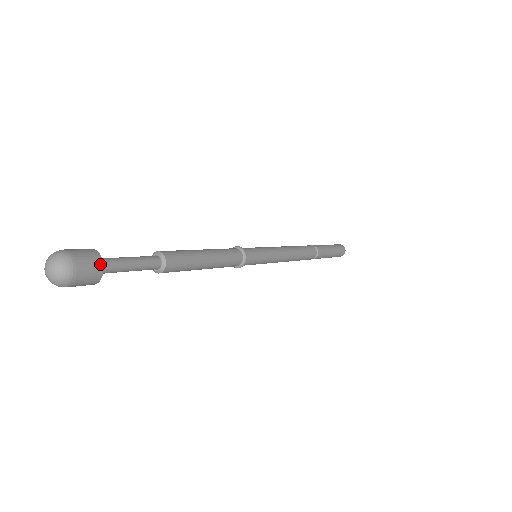
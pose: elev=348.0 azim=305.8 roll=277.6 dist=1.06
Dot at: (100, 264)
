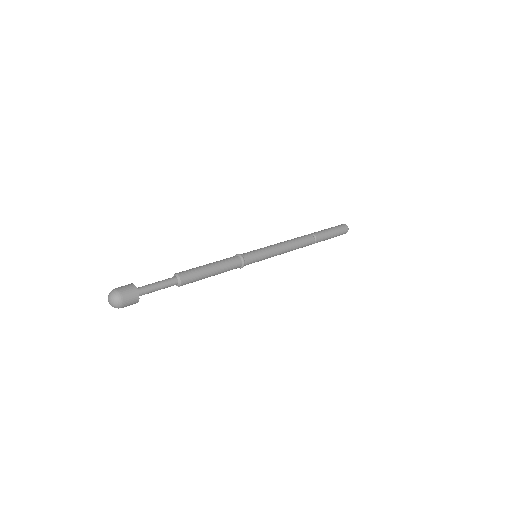
Dot at: (137, 296)
